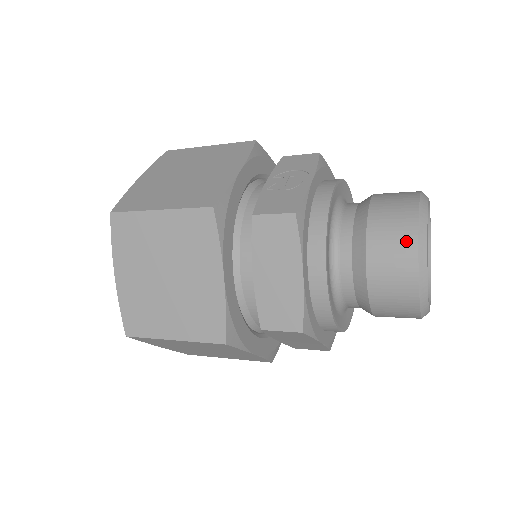
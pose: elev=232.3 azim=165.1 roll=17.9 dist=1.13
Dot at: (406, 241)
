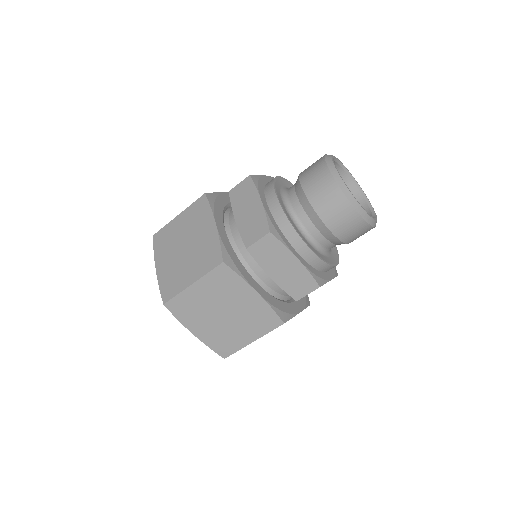
Dot at: (319, 164)
